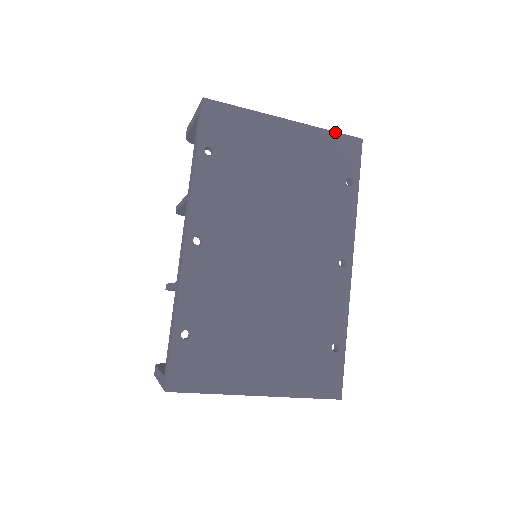
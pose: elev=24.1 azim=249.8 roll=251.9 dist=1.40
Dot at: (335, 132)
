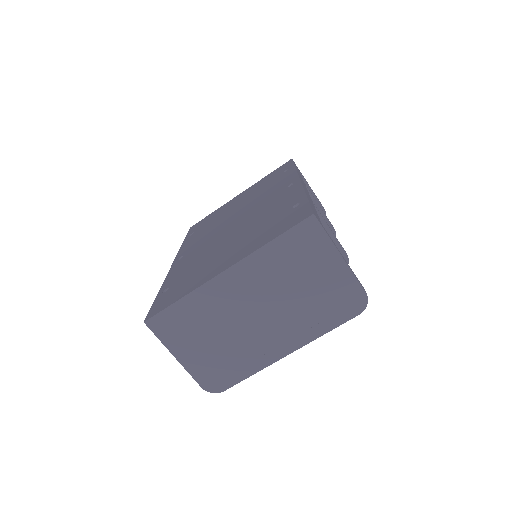
Dot at: occluded
